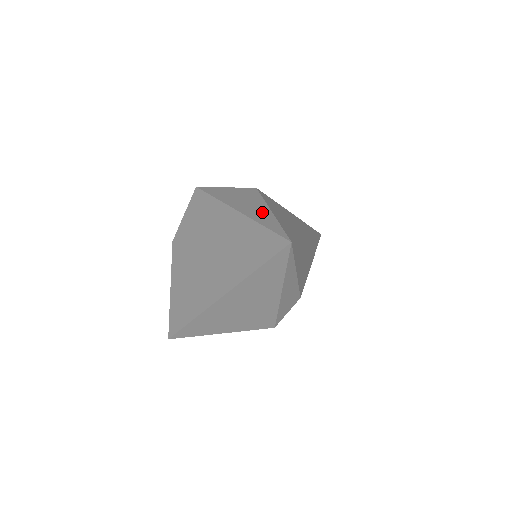
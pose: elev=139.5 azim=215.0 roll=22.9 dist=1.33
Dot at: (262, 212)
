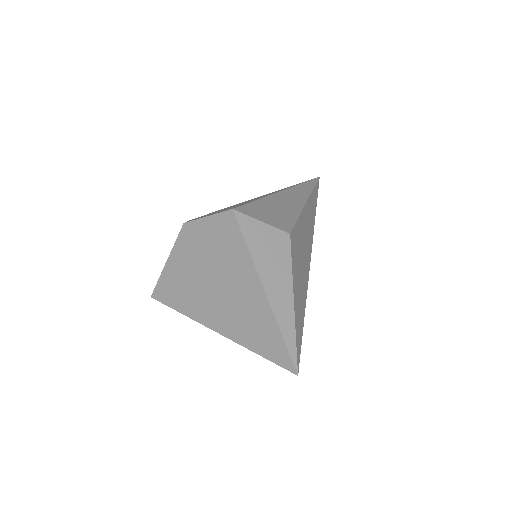
Dot at: (286, 303)
